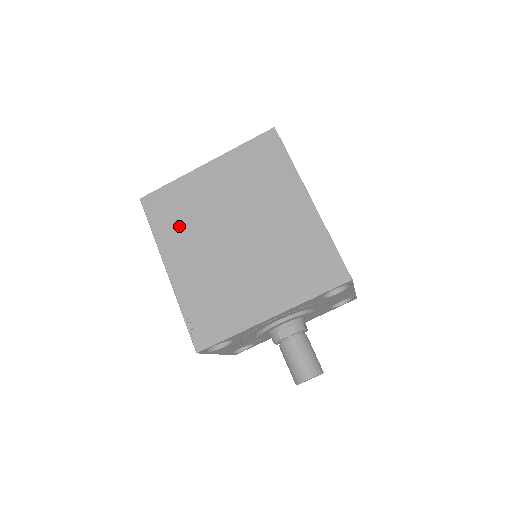
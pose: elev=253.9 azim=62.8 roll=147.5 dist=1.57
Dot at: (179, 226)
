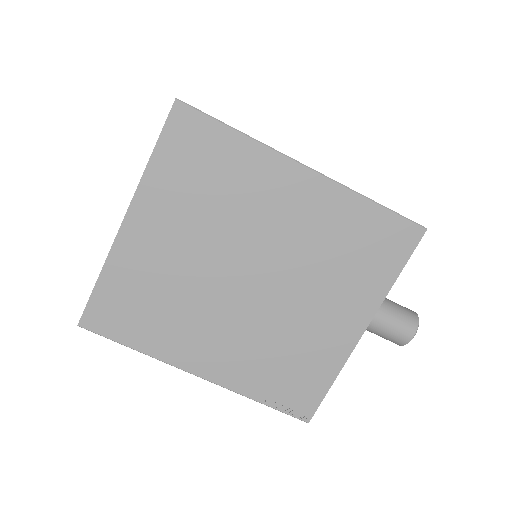
Dot at: (164, 320)
